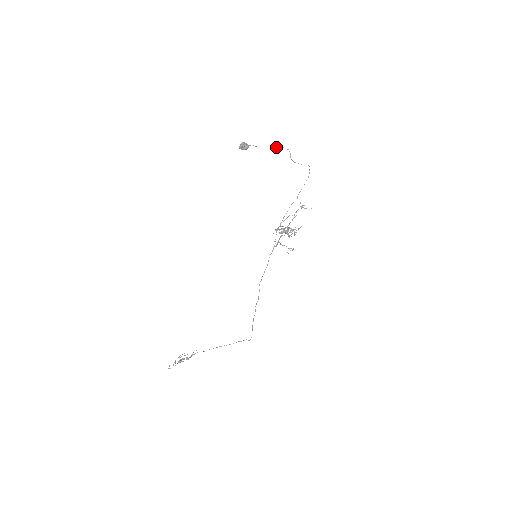
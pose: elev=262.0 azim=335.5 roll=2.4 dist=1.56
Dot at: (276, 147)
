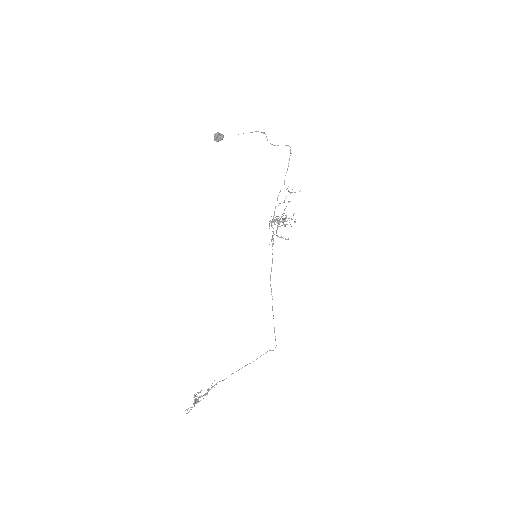
Dot at: (251, 132)
